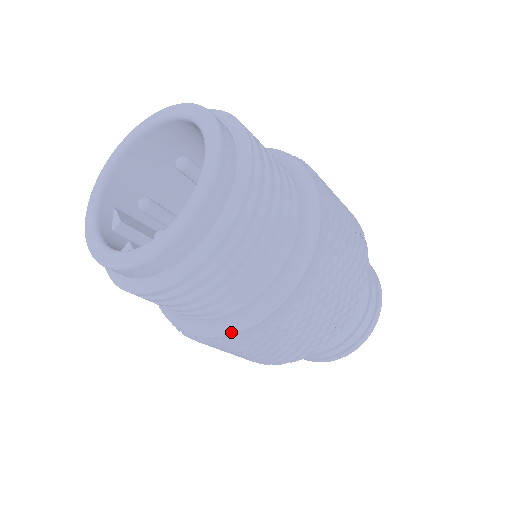
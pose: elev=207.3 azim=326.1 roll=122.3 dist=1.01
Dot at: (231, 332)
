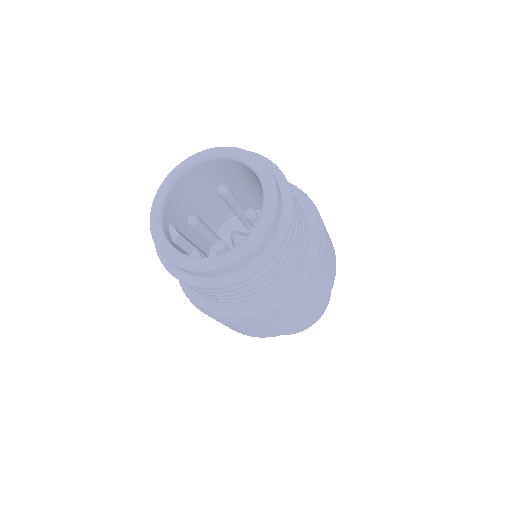
Dot at: (263, 312)
